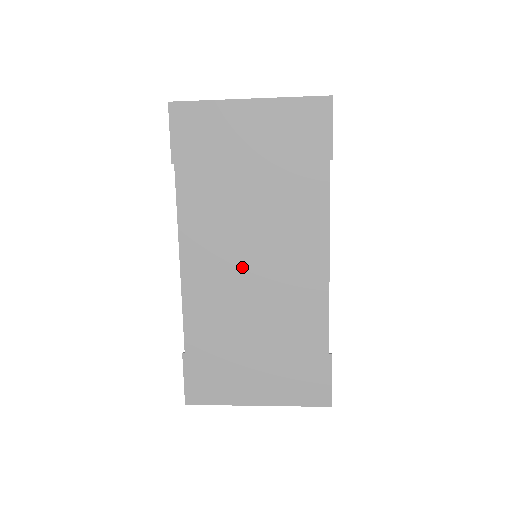
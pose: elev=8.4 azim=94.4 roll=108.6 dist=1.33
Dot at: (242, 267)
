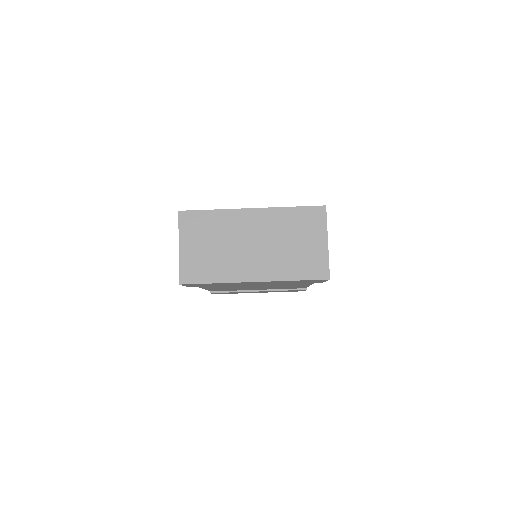
Dot at: occluded
